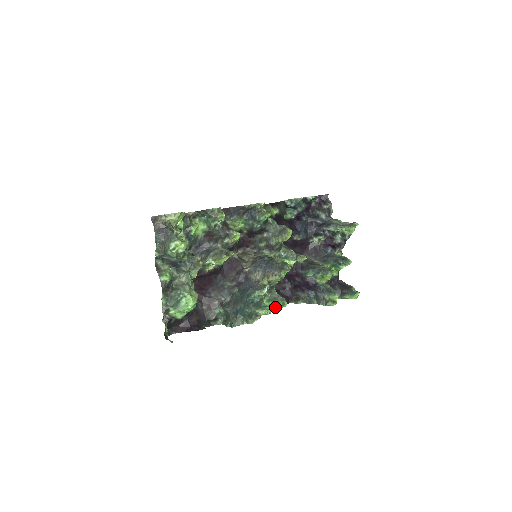
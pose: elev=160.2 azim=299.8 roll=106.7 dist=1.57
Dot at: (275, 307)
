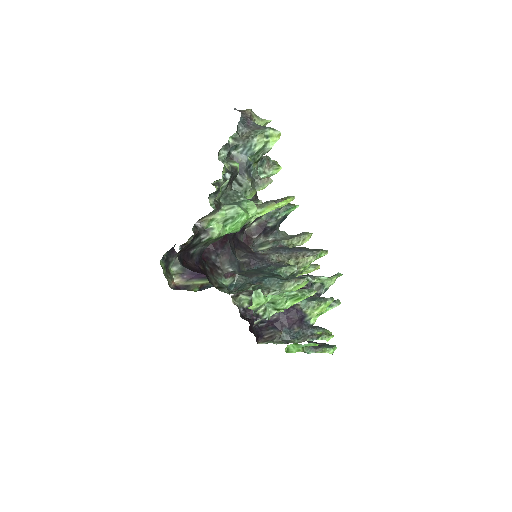
Dot at: (286, 305)
